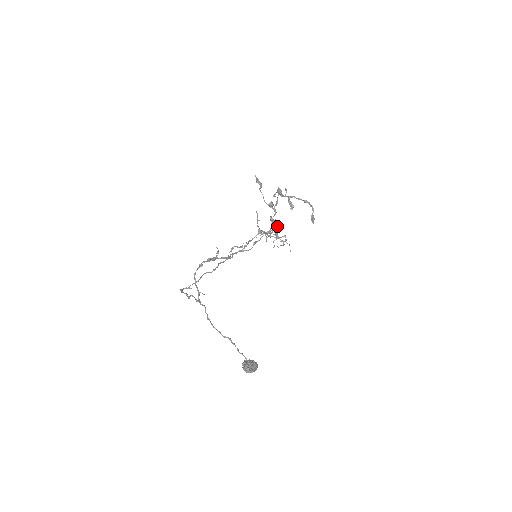
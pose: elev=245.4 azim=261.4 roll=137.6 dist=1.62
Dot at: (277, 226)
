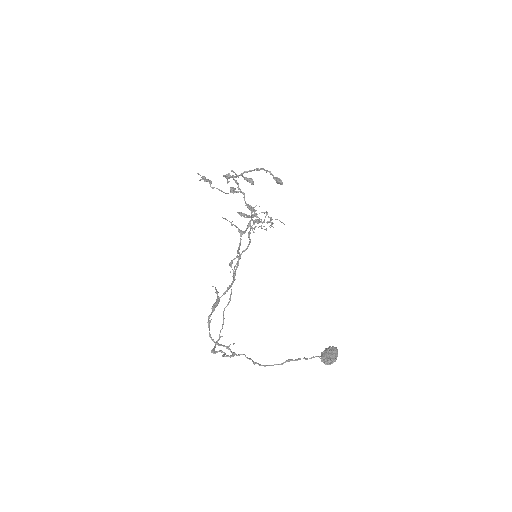
Dot at: (253, 210)
